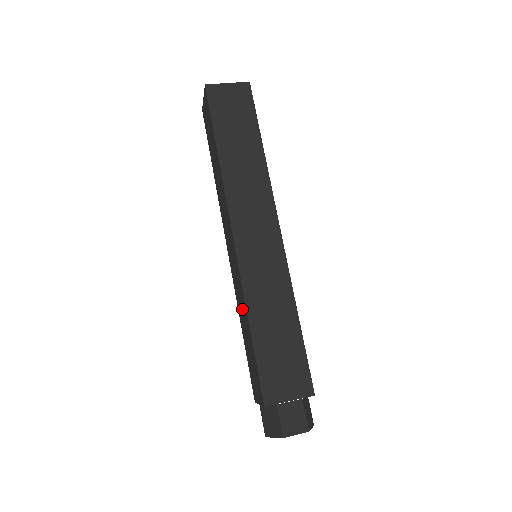
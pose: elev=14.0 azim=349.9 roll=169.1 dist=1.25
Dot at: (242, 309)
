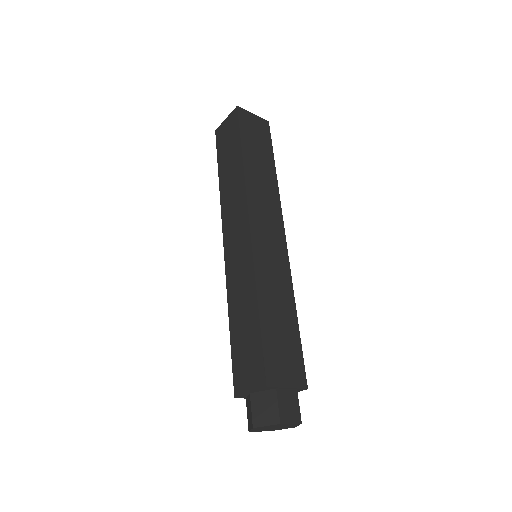
Dot at: (243, 296)
